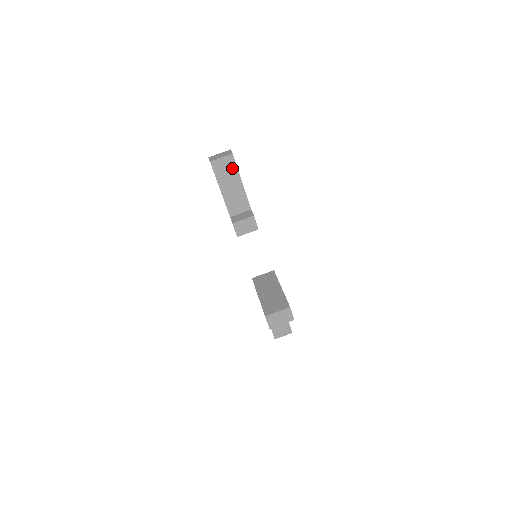
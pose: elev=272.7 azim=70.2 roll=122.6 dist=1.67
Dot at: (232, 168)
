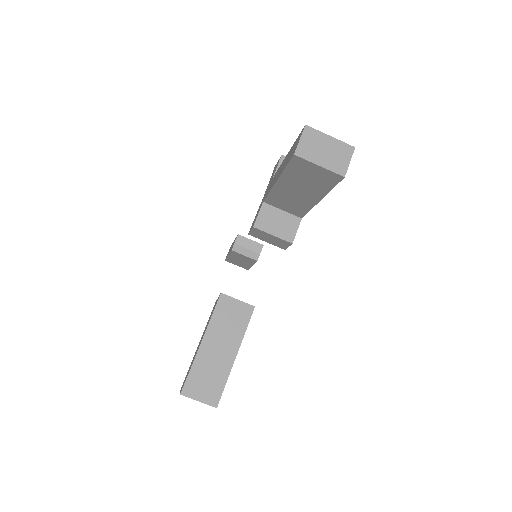
Dot at: (323, 183)
